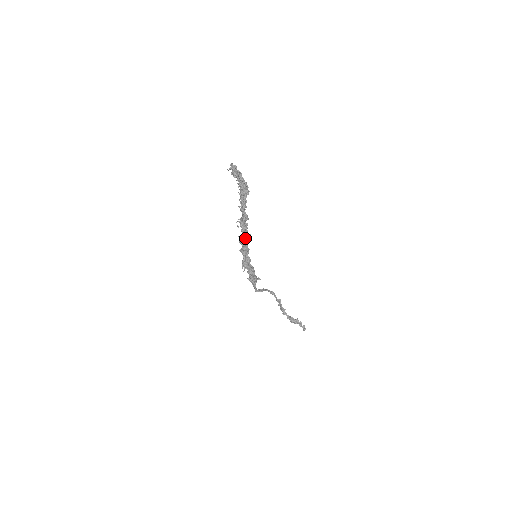
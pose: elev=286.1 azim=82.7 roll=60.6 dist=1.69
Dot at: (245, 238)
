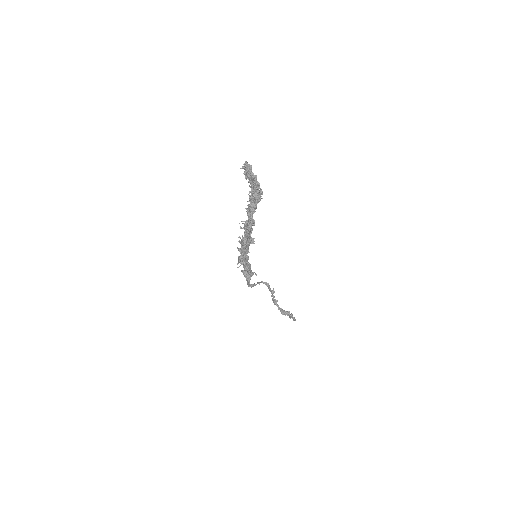
Dot at: (246, 243)
